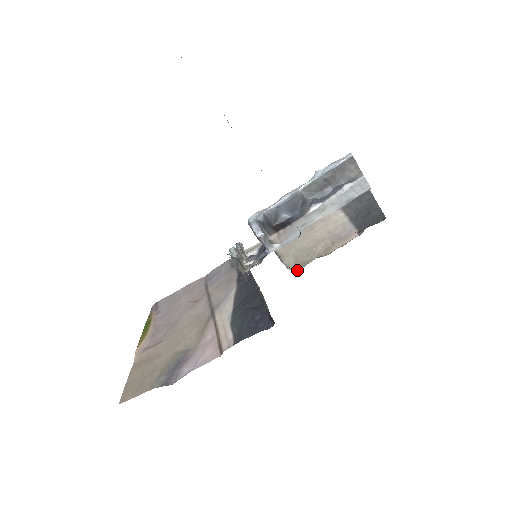
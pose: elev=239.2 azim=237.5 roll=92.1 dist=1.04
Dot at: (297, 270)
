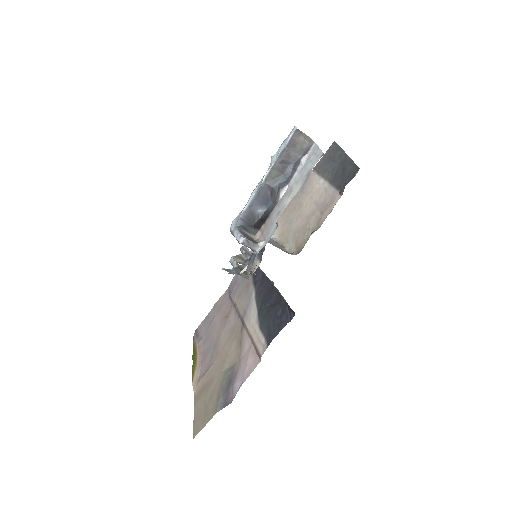
Dot at: (299, 252)
